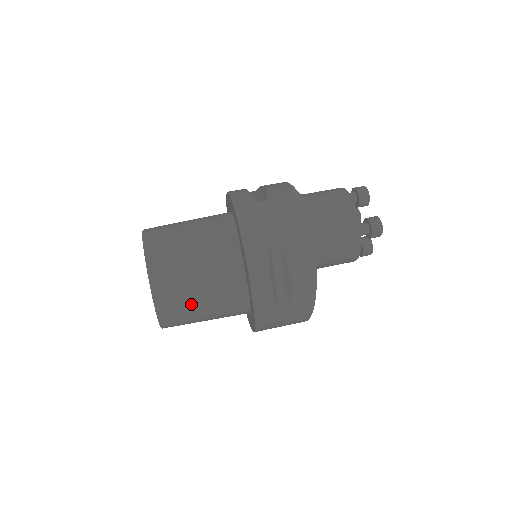
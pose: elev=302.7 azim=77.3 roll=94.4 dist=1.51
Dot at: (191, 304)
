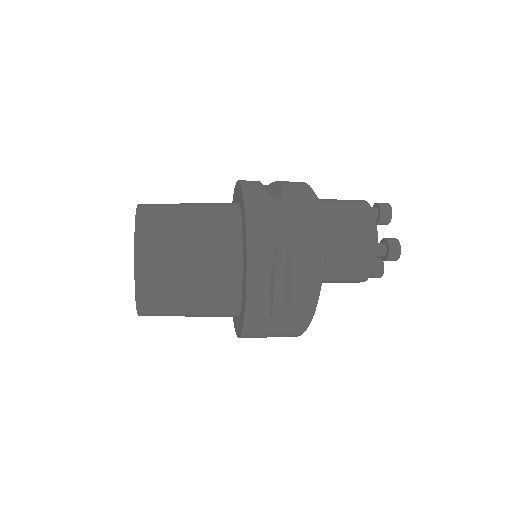
Dot at: (176, 296)
